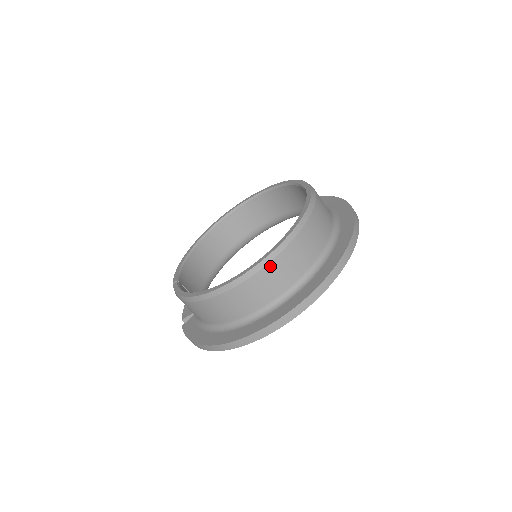
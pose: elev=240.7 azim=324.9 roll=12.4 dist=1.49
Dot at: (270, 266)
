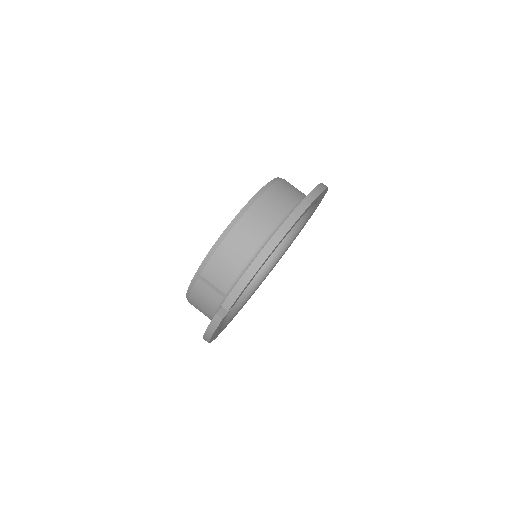
Dot at: (281, 182)
